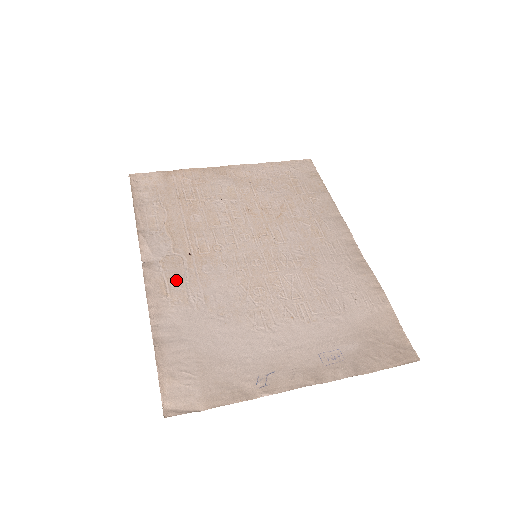
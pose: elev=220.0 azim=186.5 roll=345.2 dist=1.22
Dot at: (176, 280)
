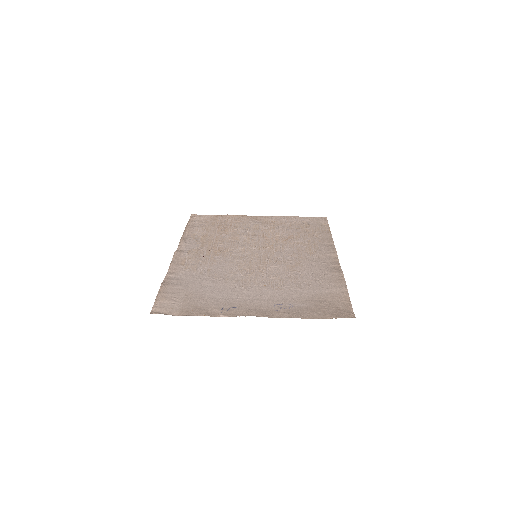
Dot at: (194, 260)
